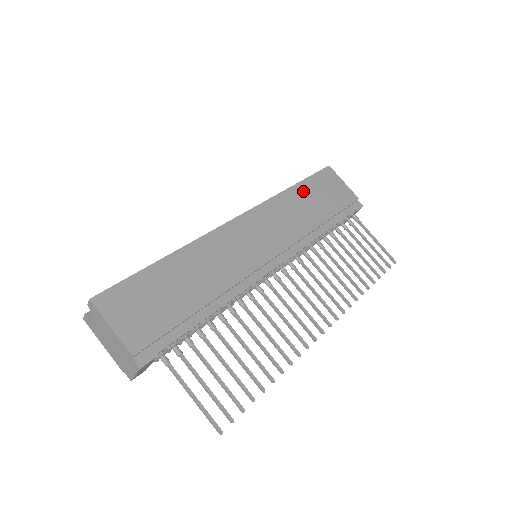
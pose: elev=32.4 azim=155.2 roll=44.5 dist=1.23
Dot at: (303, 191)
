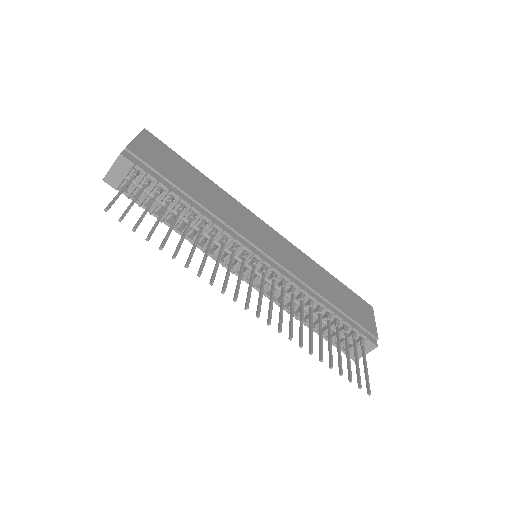
Dot at: (334, 282)
